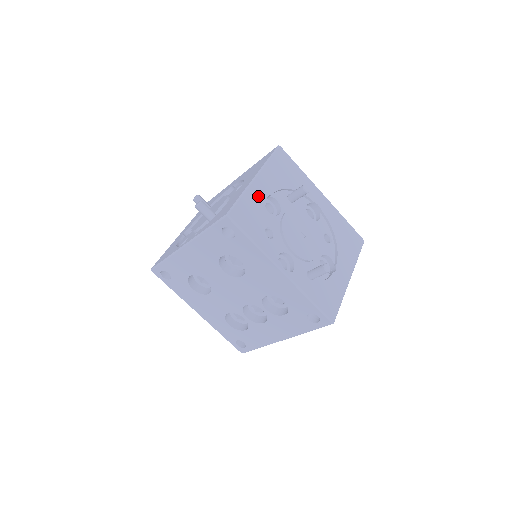
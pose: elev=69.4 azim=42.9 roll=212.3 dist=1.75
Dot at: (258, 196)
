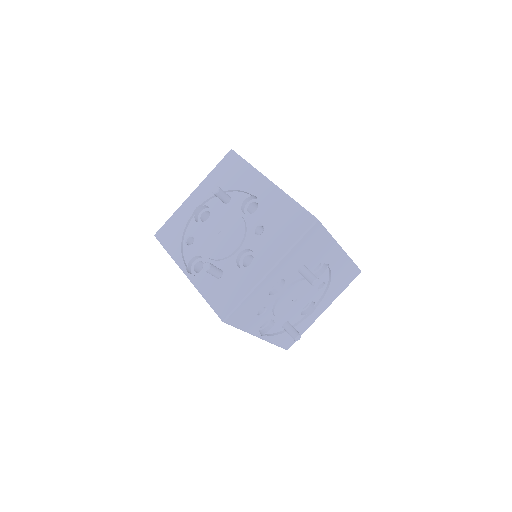
Dot at: (264, 290)
